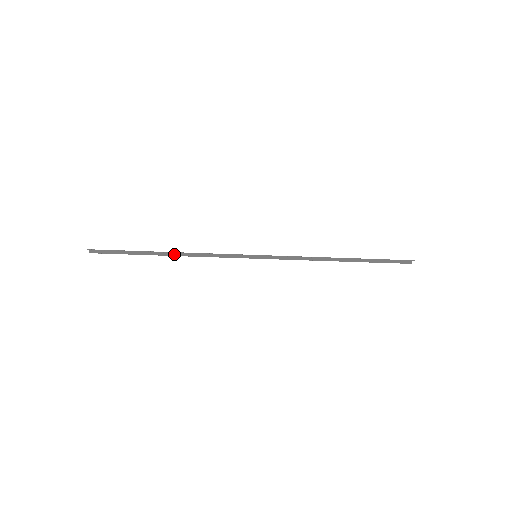
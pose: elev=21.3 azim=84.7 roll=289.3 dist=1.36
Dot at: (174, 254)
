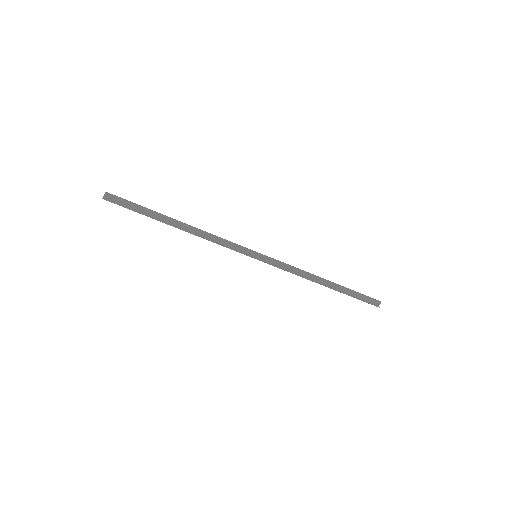
Dot at: (183, 230)
